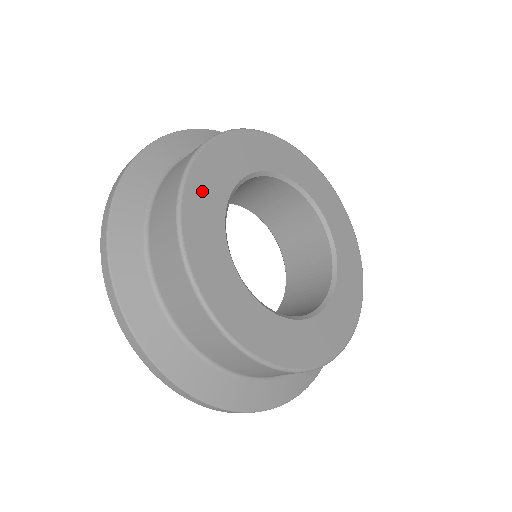
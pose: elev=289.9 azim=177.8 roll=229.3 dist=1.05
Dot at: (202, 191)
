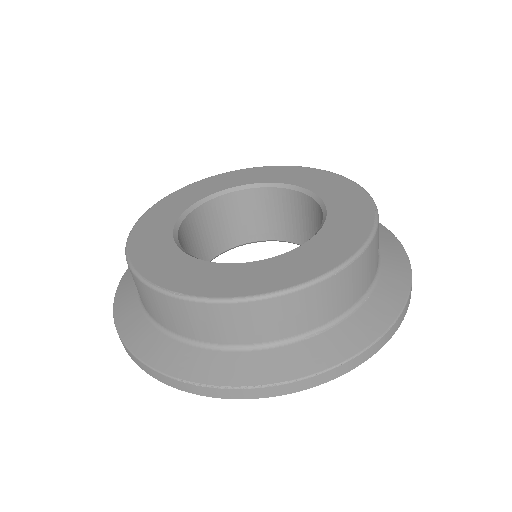
Dot at: (180, 197)
